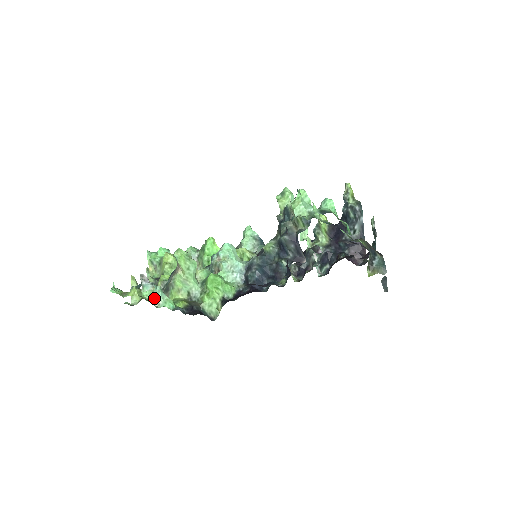
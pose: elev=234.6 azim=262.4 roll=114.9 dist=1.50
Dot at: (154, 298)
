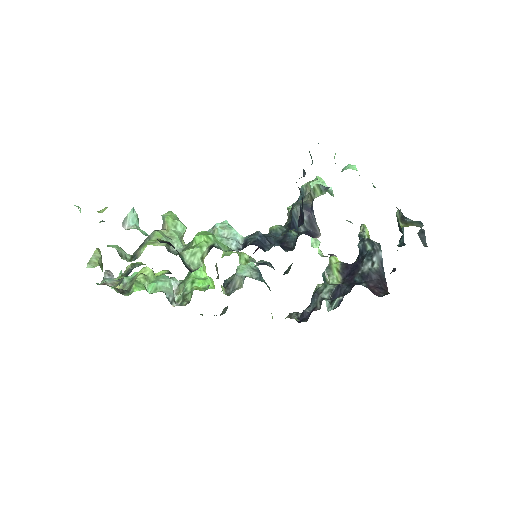
Dot at: (126, 222)
